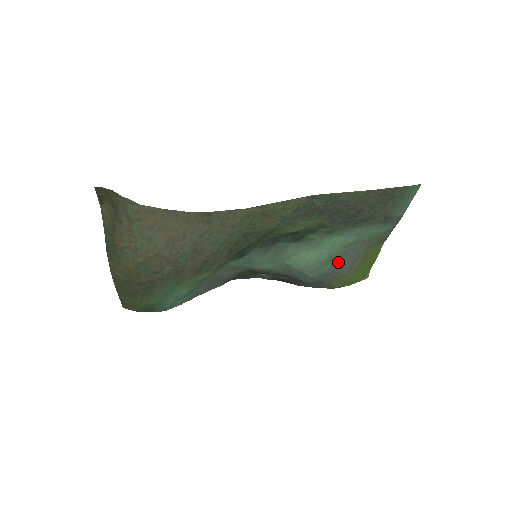
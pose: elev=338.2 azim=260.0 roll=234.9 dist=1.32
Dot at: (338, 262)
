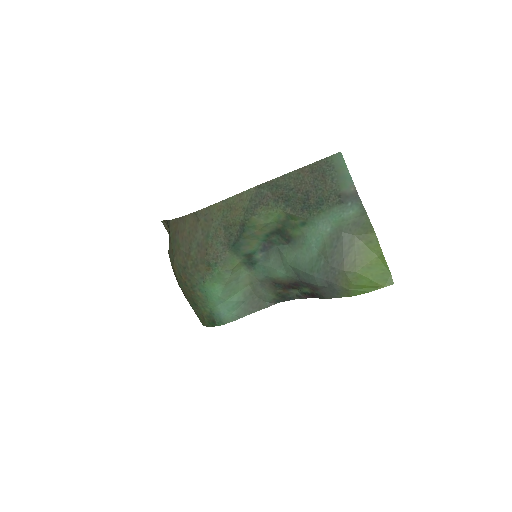
Dot at: (329, 256)
